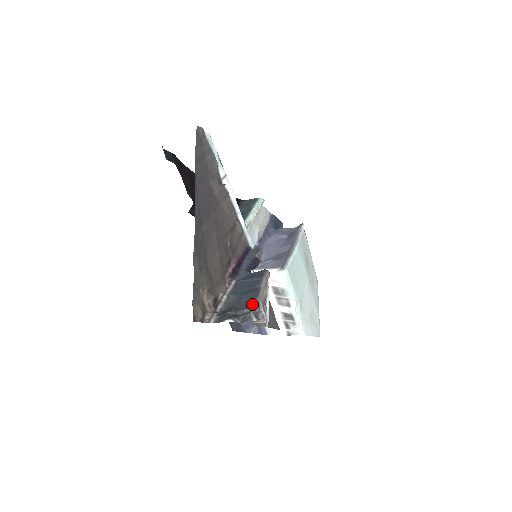
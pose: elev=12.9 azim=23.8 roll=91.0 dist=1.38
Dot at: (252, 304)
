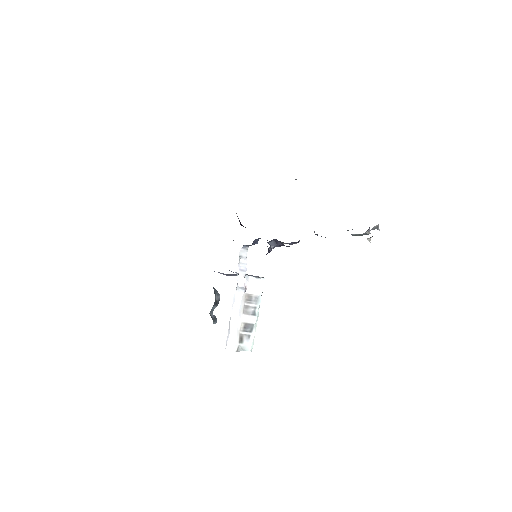
Dot at: occluded
